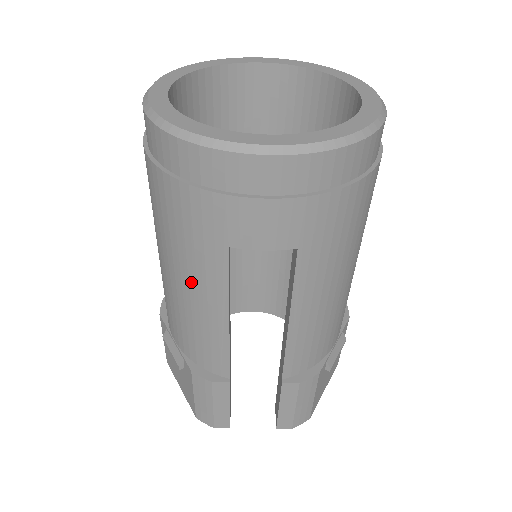
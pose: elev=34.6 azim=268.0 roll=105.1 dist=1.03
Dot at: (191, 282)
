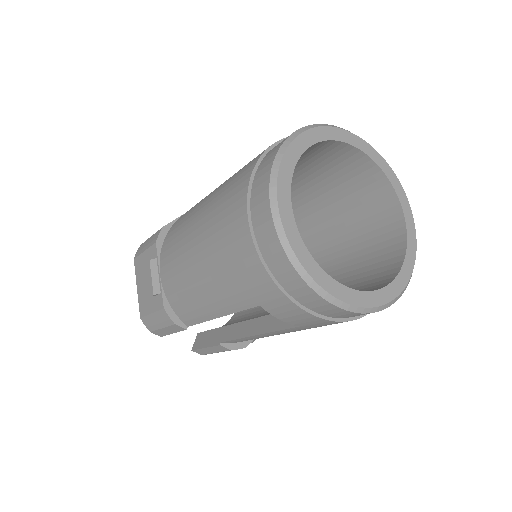
Dot at: (213, 287)
